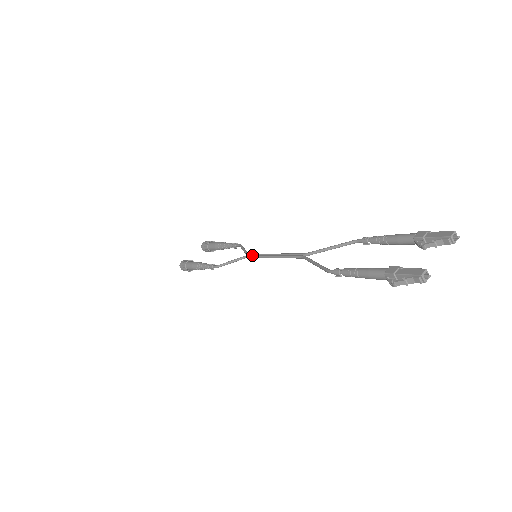
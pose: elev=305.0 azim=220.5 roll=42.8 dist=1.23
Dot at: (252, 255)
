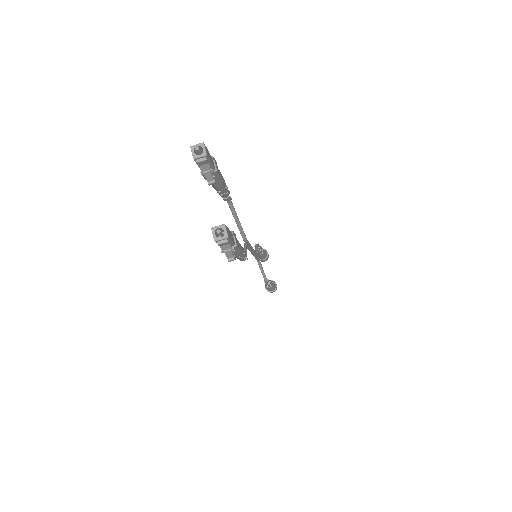
Dot at: (255, 258)
